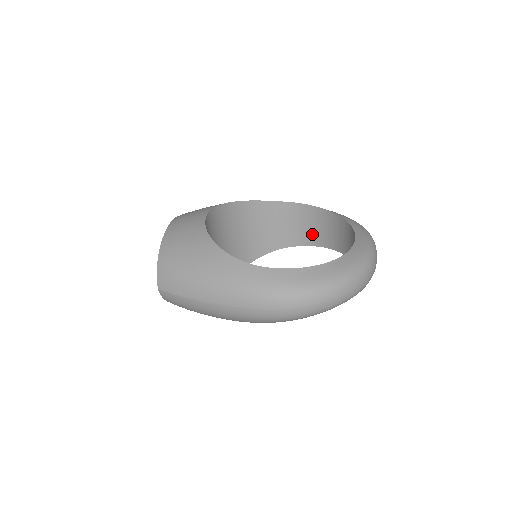
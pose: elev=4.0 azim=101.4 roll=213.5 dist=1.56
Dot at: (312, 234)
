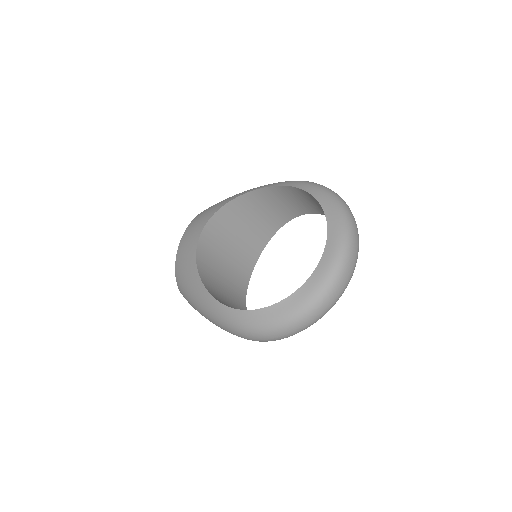
Dot at: (318, 208)
